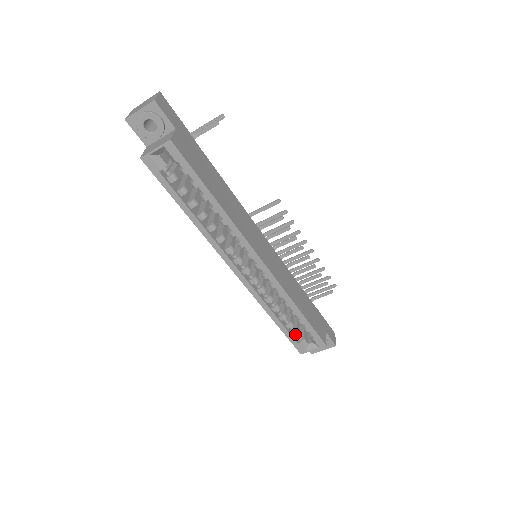
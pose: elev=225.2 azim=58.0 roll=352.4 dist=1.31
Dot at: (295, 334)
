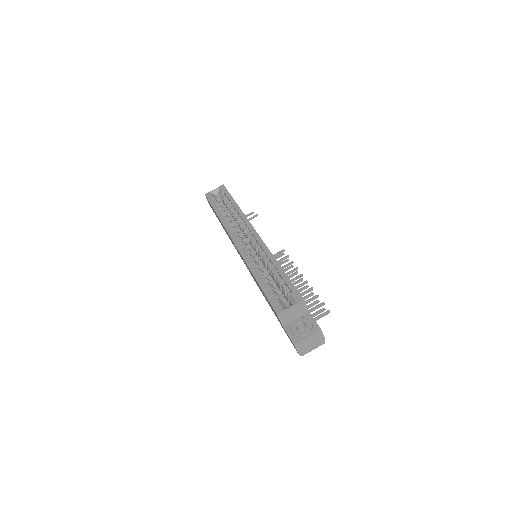
Dot at: (274, 295)
